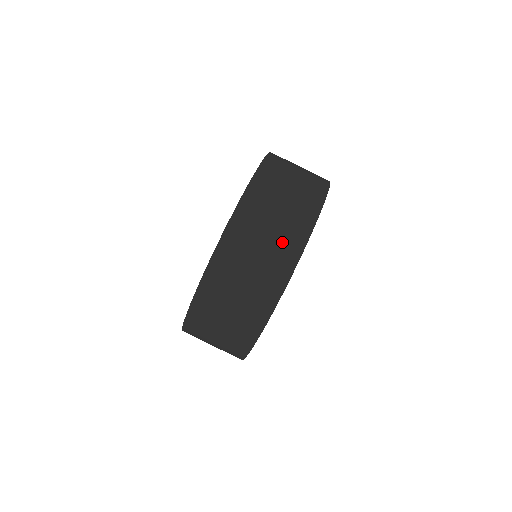
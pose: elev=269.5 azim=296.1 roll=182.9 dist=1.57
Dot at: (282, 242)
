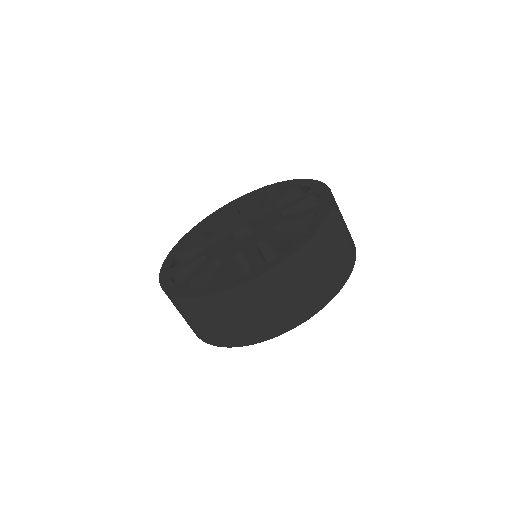
Dot at: (248, 329)
